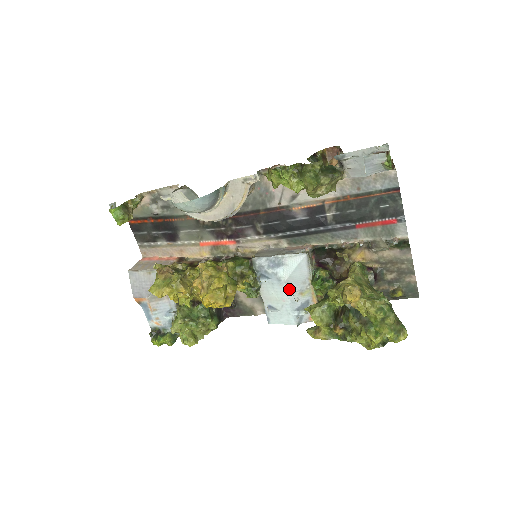
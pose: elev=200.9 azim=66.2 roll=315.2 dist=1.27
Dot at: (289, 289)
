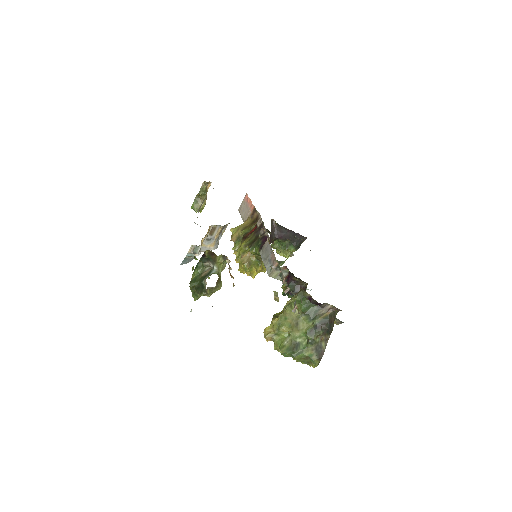
Dot at: occluded
